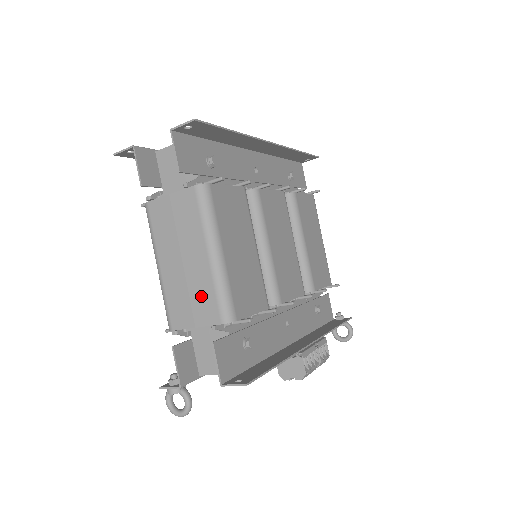
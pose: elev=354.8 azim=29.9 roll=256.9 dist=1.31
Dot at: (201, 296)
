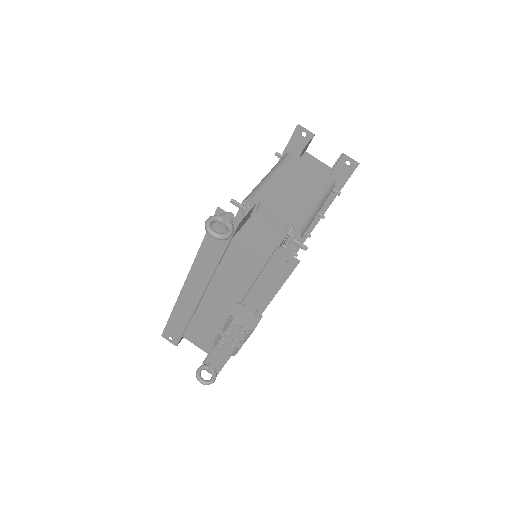
Dot at: (294, 208)
